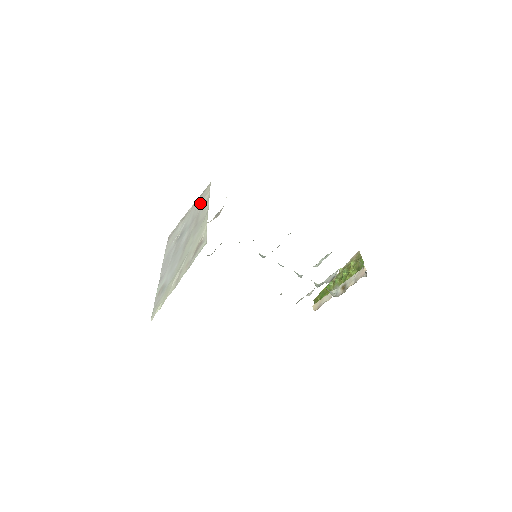
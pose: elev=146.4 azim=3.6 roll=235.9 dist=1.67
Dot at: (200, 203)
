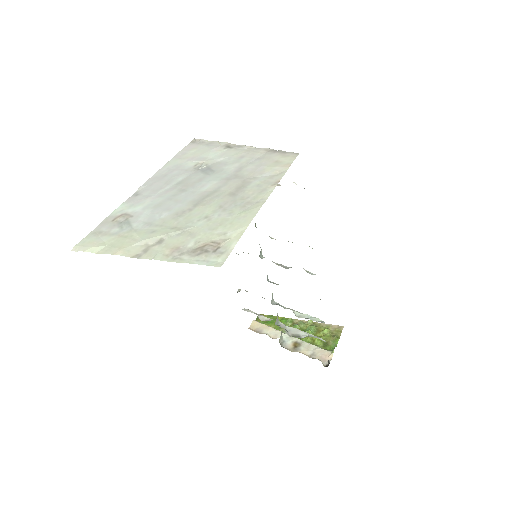
Dot at: (263, 165)
